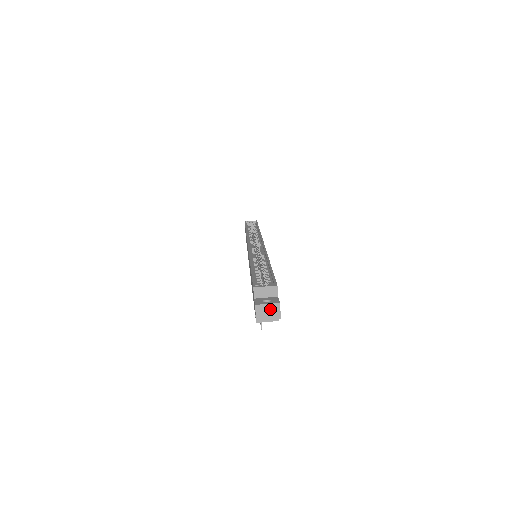
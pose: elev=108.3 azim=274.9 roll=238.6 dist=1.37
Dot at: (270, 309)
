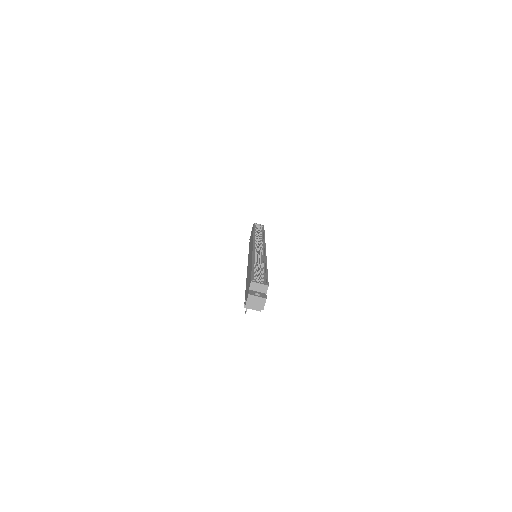
Dot at: (258, 301)
